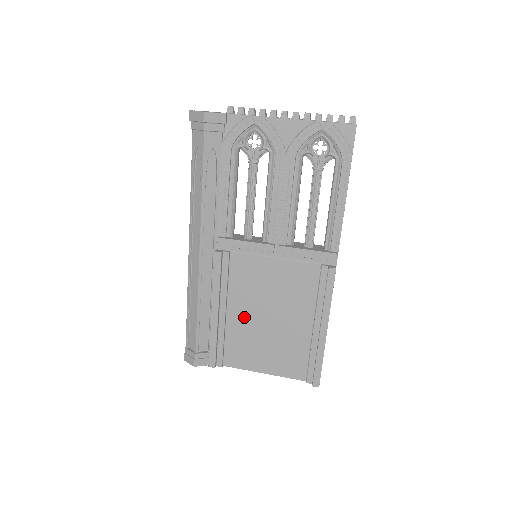
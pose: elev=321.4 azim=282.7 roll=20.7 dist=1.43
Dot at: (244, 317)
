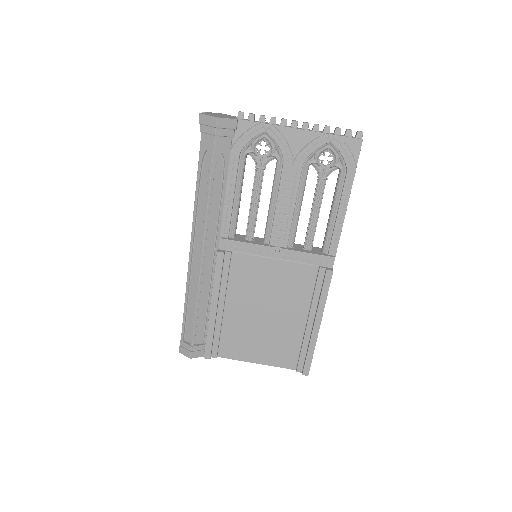
Dot at: (241, 312)
